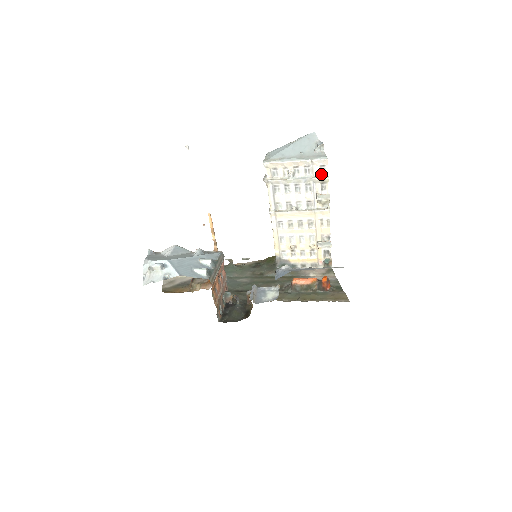
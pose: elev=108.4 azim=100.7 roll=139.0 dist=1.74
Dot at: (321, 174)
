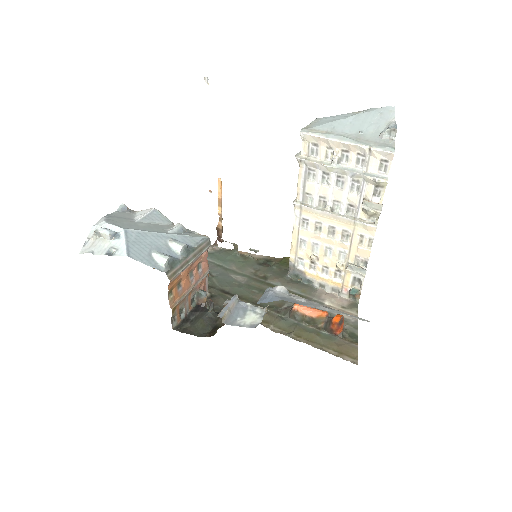
Dot at: (379, 172)
